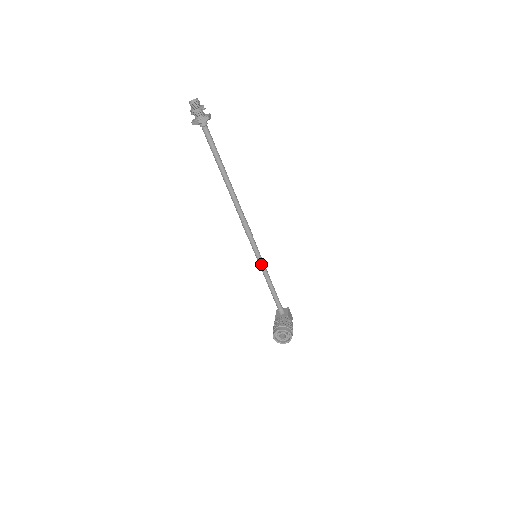
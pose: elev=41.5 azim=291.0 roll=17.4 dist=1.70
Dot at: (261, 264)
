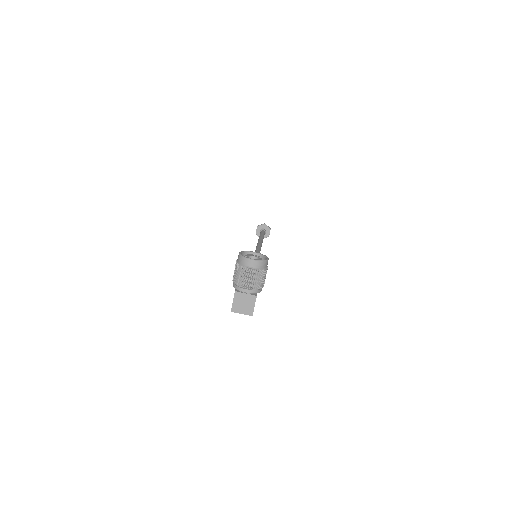
Dot at: occluded
